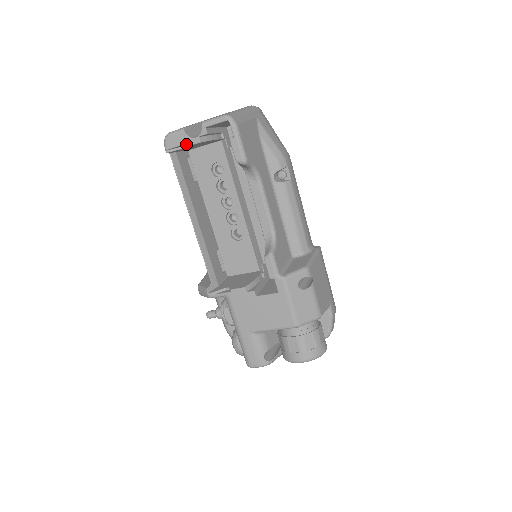
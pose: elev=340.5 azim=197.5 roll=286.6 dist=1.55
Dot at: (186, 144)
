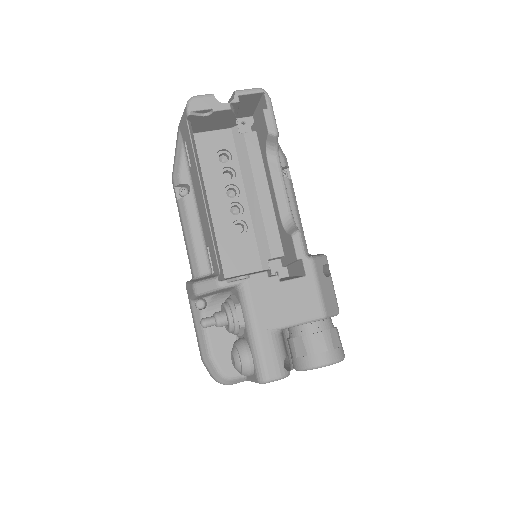
Dot at: (214, 108)
